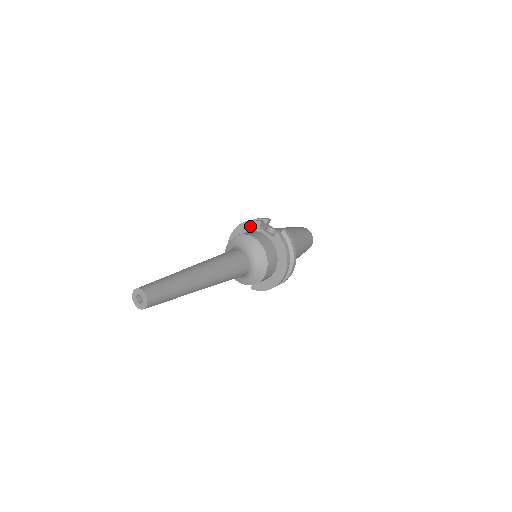
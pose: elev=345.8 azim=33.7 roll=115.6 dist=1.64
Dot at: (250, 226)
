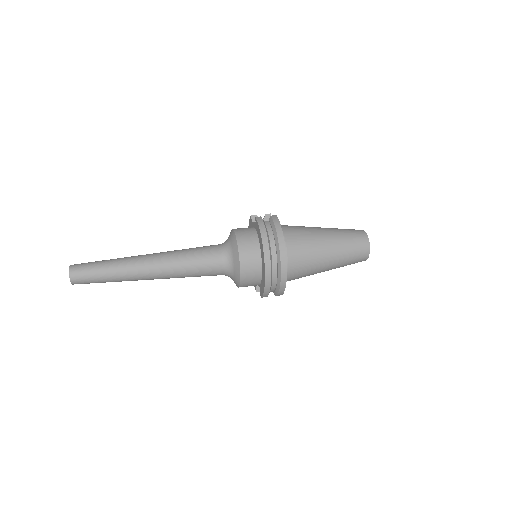
Dot at: (250, 226)
